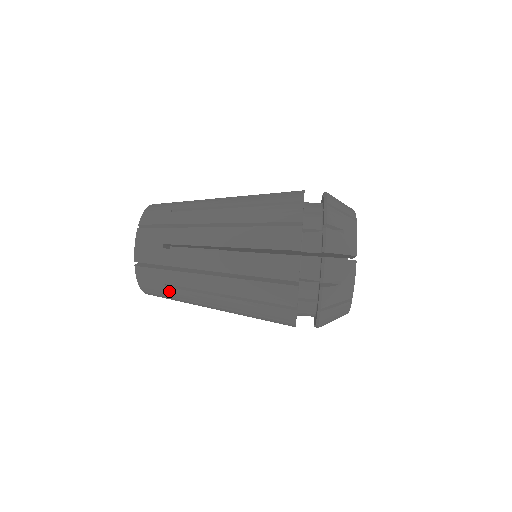
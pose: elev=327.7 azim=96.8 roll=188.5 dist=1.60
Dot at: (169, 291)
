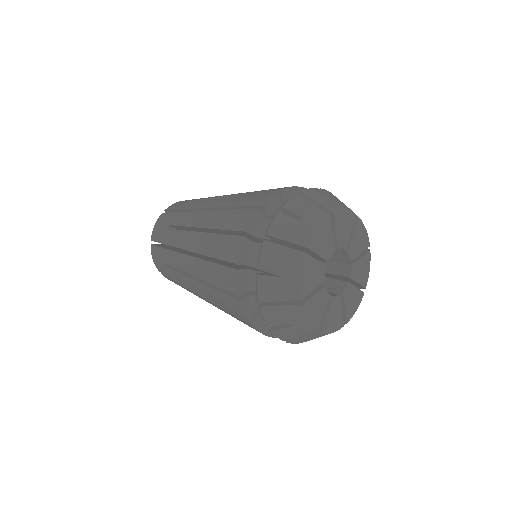
Dot at: occluded
